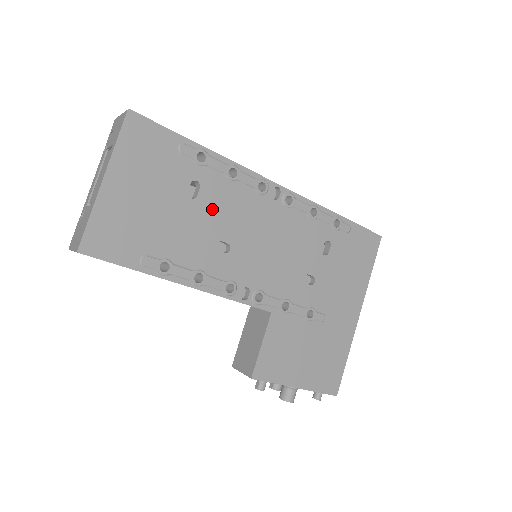
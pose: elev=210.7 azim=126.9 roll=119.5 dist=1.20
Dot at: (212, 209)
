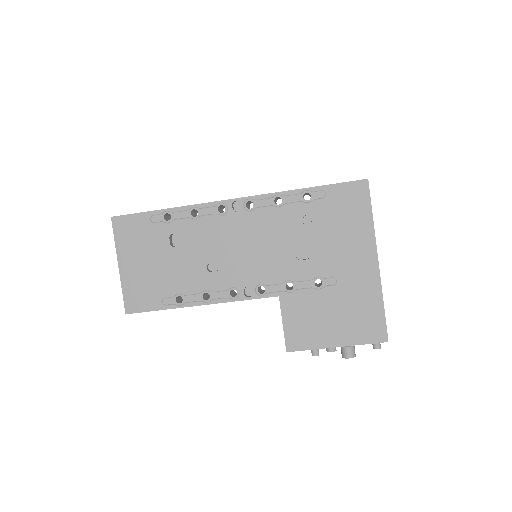
Dot at: (192, 246)
